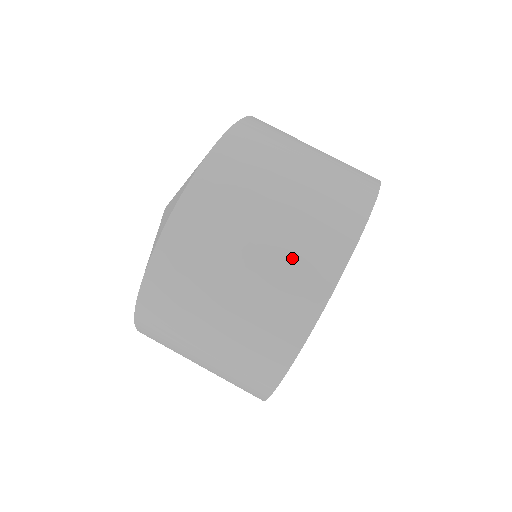
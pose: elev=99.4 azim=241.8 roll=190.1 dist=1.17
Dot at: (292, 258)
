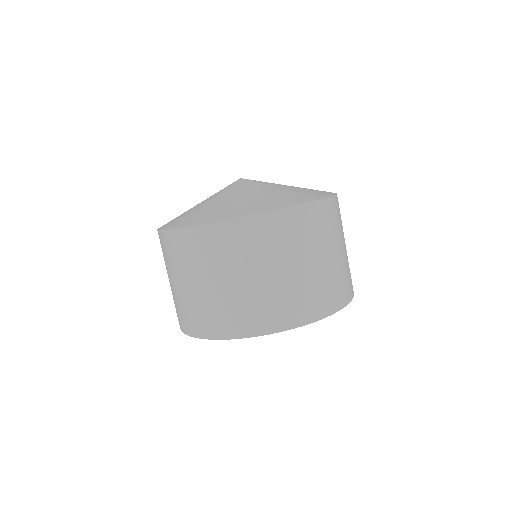
Dot at: (282, 298)
